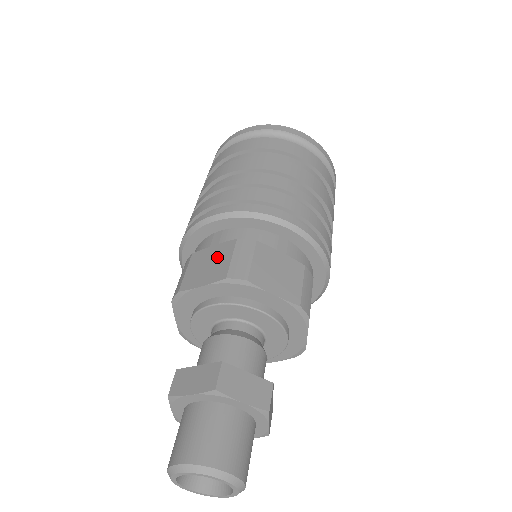
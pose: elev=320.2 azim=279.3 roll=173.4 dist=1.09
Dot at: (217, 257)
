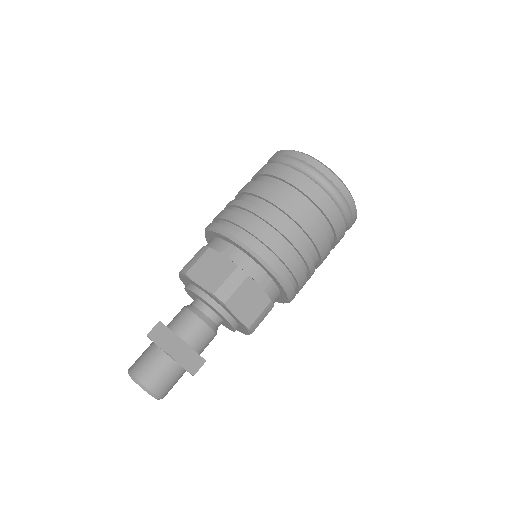
Dot at: (219, 269)
